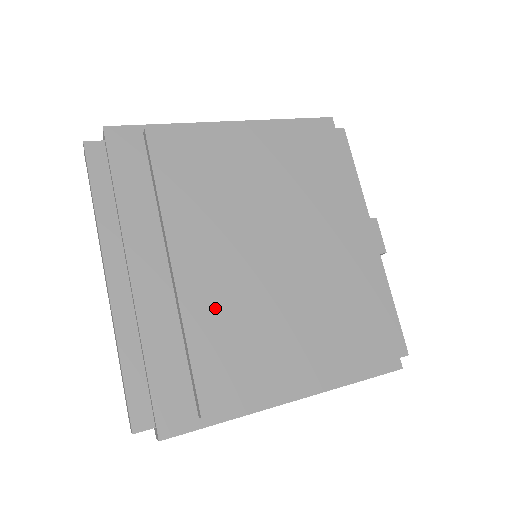
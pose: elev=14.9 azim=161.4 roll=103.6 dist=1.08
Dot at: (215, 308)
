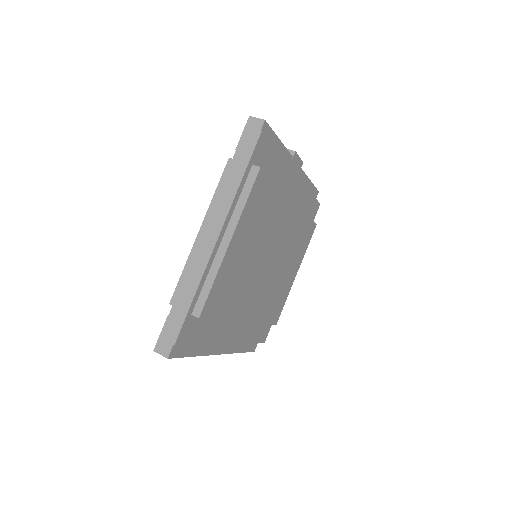
Dot at: (265, 304)
